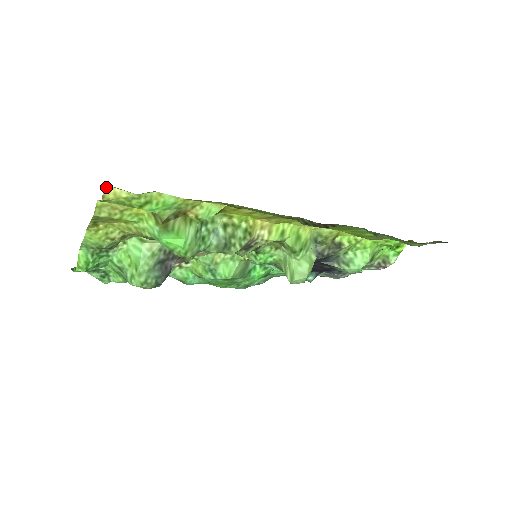
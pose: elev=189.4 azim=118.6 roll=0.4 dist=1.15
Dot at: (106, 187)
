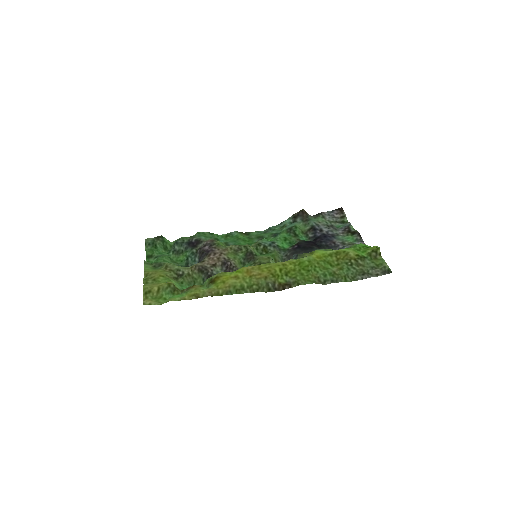
Dot at: (144, 301)
